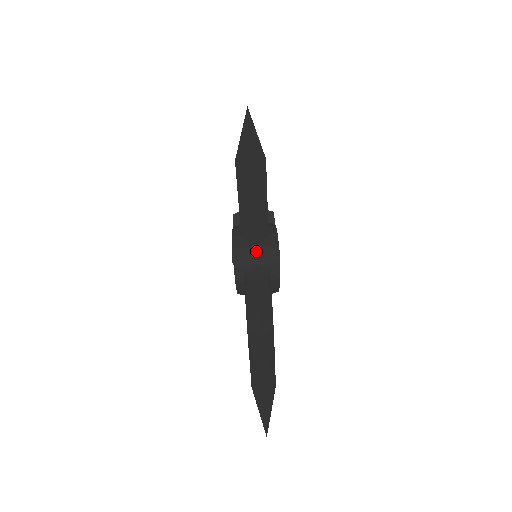
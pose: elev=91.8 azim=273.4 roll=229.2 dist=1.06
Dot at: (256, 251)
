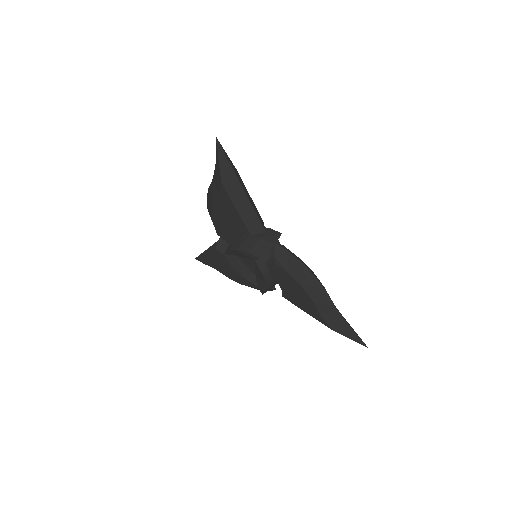
Dot at: (264, 240)
